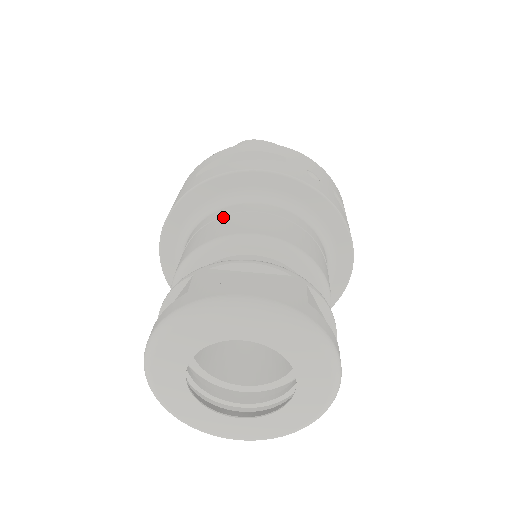
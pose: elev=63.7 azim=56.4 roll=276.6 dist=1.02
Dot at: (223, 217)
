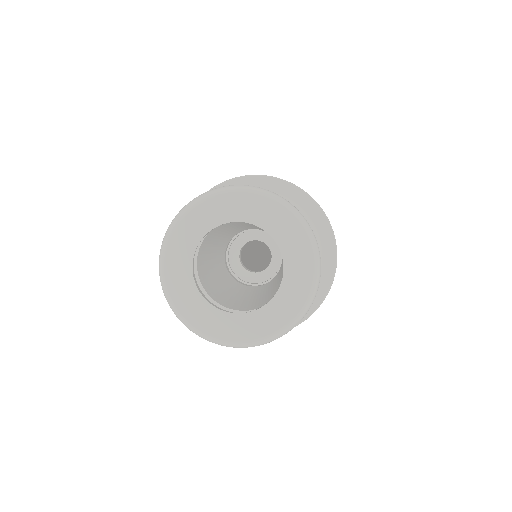
Dot at: occluded
